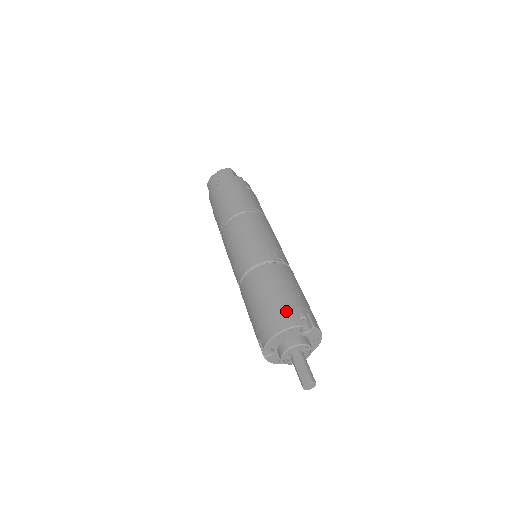
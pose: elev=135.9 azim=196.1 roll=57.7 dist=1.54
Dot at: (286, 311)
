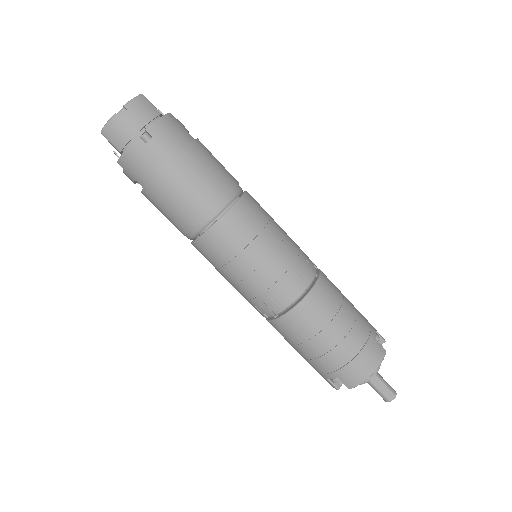
Dot at: (369, 344)
